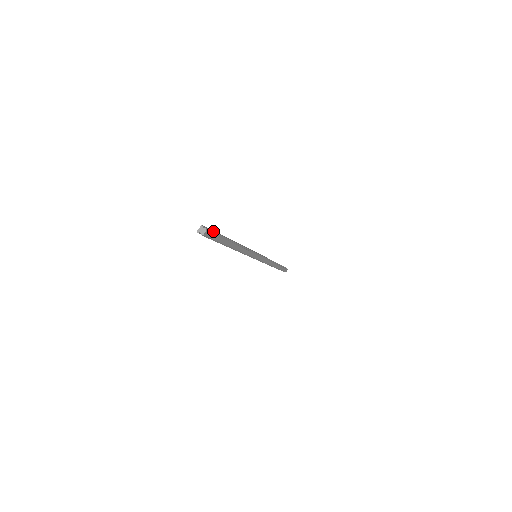
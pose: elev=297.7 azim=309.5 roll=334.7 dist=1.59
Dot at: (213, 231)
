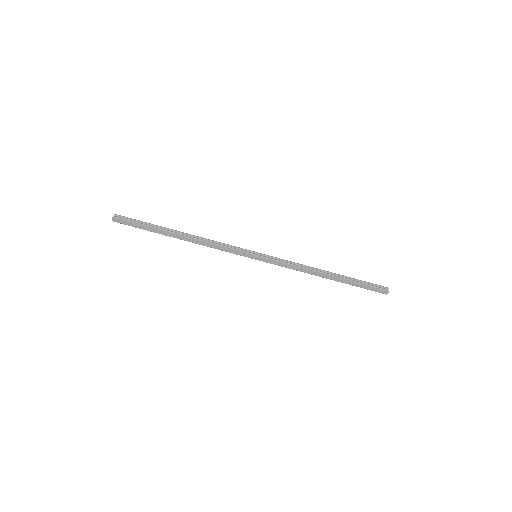
Dot at: (136, 220)
